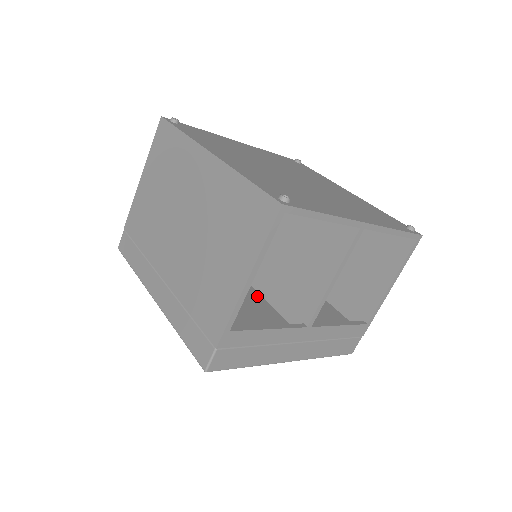
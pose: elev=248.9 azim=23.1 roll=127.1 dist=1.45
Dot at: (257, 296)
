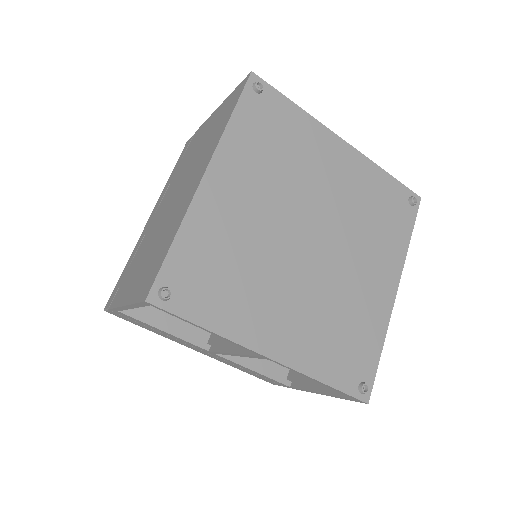
Dot at: occluded
